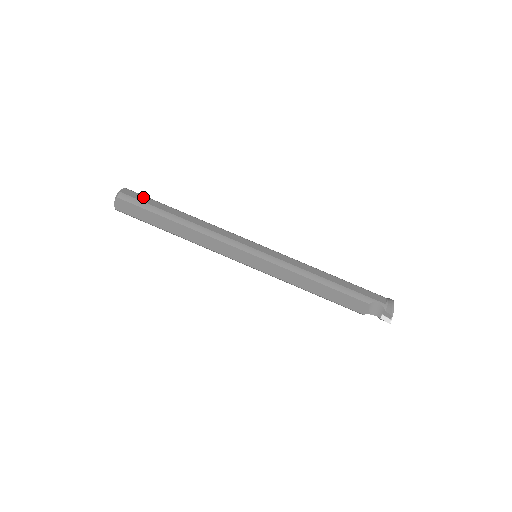
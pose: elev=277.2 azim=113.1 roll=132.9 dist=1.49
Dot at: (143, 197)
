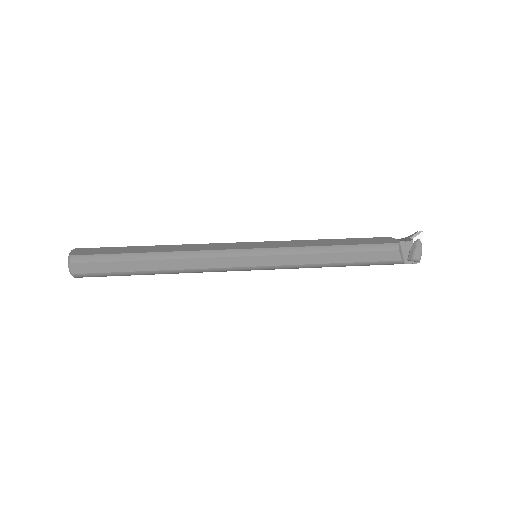
Dot at: occluded
